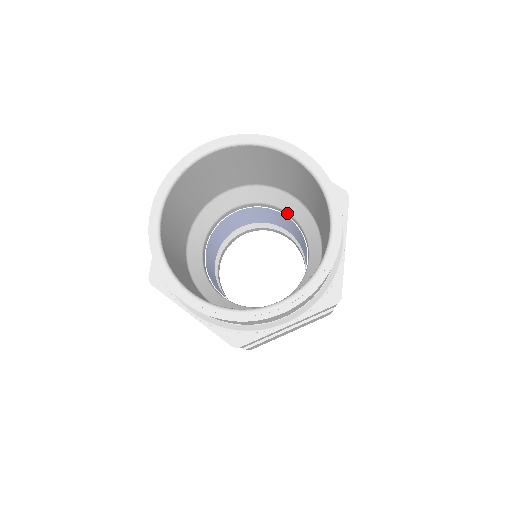
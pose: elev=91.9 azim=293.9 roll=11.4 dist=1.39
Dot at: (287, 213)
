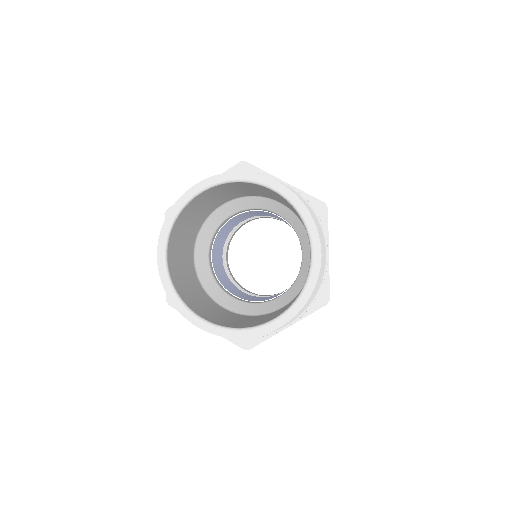
Dot at: (302, 256)
